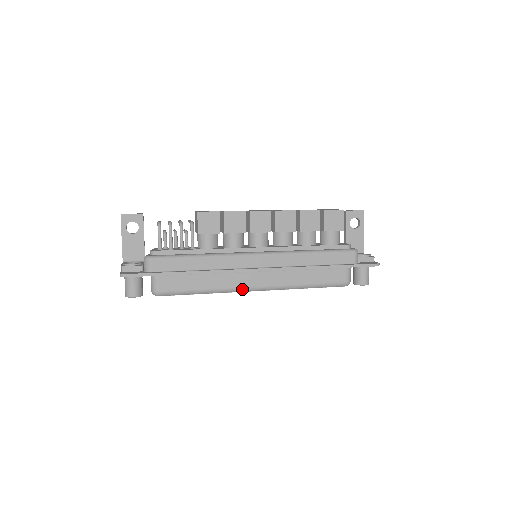
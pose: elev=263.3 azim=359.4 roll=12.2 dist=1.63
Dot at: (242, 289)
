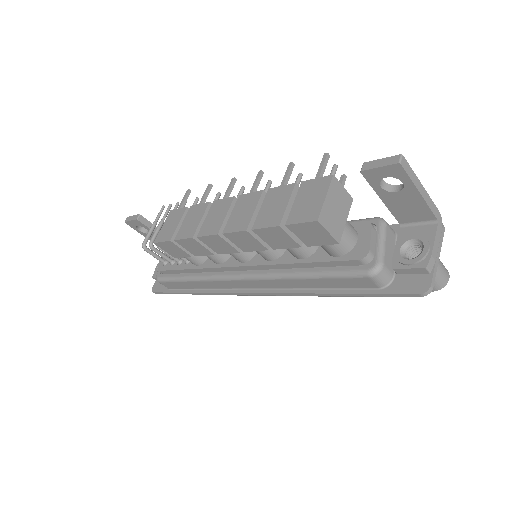
Dot at: (257, 295)
